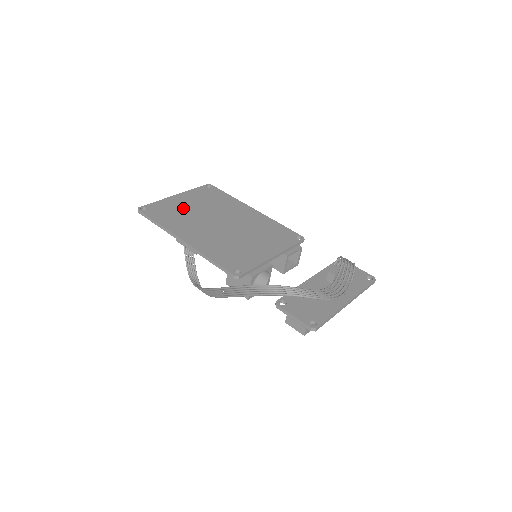
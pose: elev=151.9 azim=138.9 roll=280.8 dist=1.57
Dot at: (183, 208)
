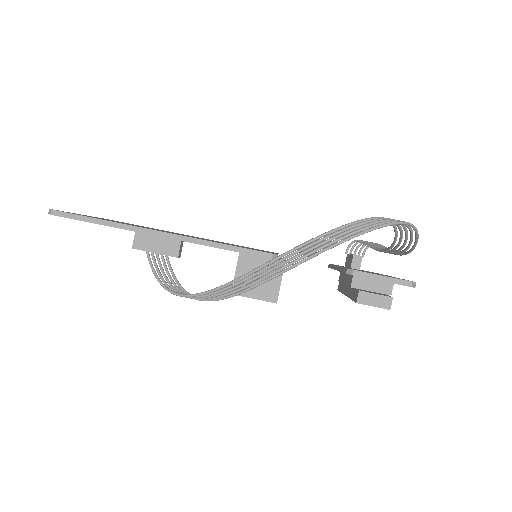
Dot at: occluded
